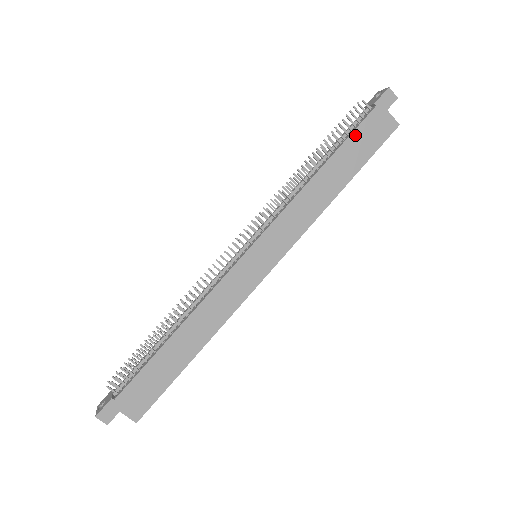
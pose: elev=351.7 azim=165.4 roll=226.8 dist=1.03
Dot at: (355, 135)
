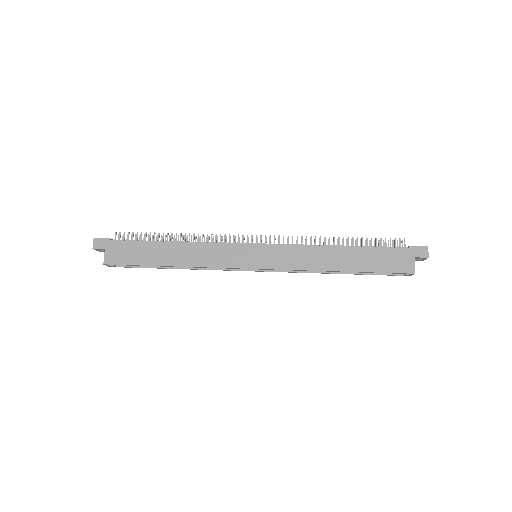
Dot at: (380, 250)
